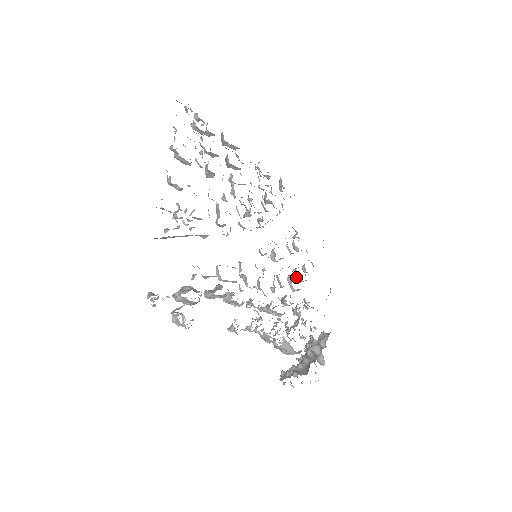
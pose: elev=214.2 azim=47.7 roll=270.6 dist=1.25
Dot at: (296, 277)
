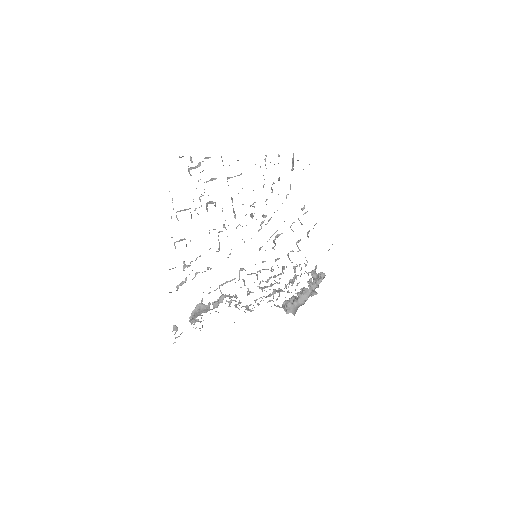
Dot at: (298, 248)
